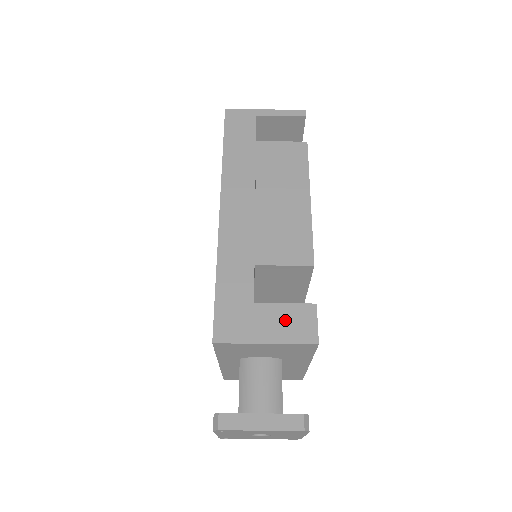
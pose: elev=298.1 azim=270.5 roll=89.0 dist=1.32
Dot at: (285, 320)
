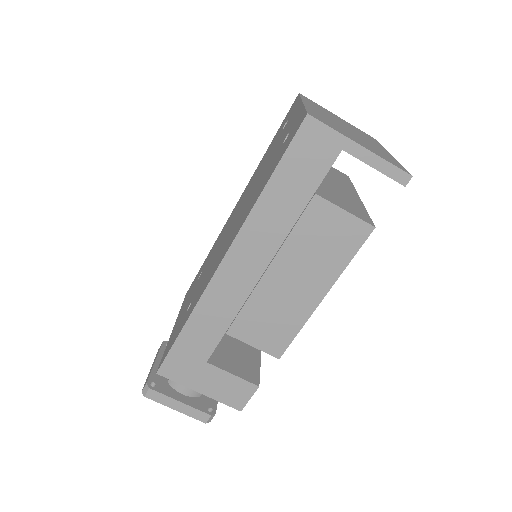
Dot at: (225, 386)
